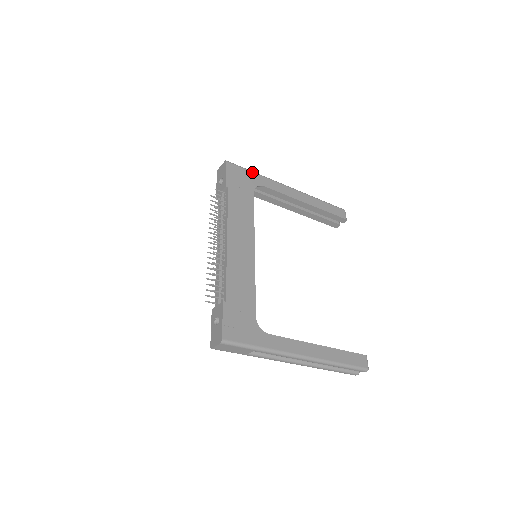
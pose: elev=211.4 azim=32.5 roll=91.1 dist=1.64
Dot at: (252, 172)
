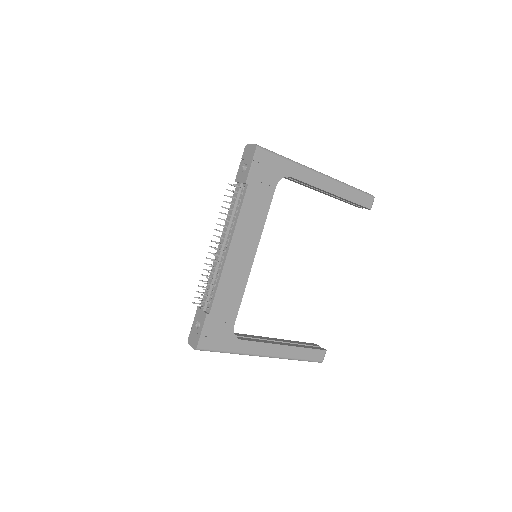
Dot at: (283, 159)
